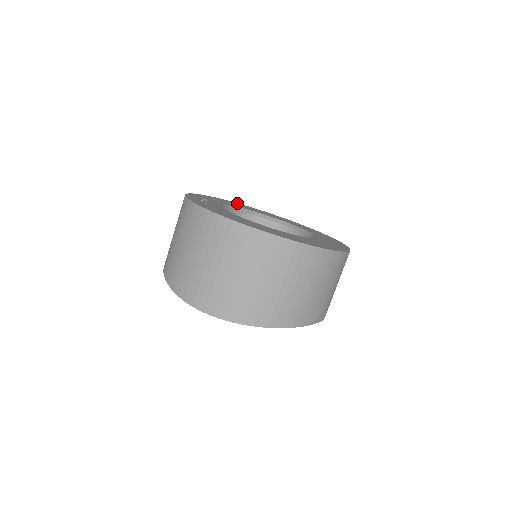
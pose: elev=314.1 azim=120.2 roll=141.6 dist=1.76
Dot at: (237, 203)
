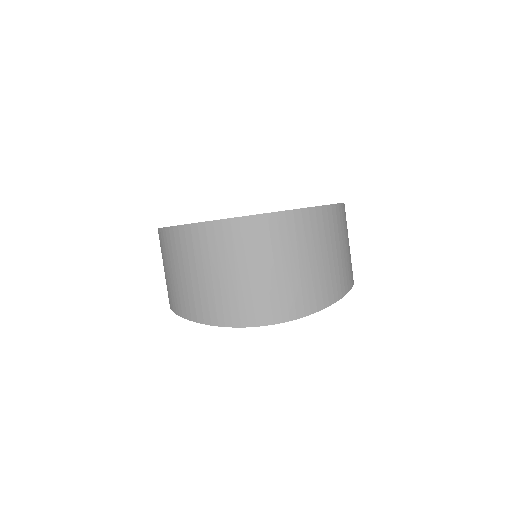
Dot at: occluded
